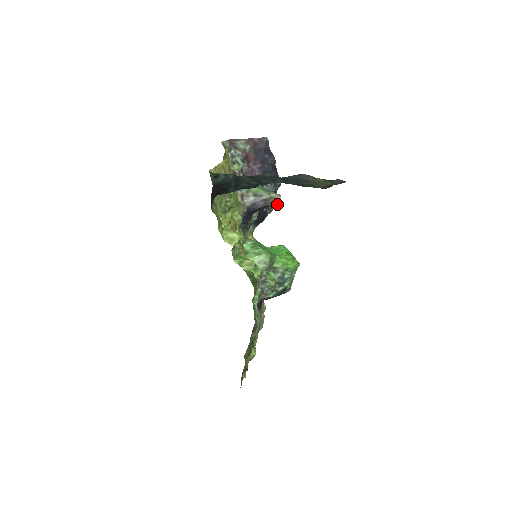
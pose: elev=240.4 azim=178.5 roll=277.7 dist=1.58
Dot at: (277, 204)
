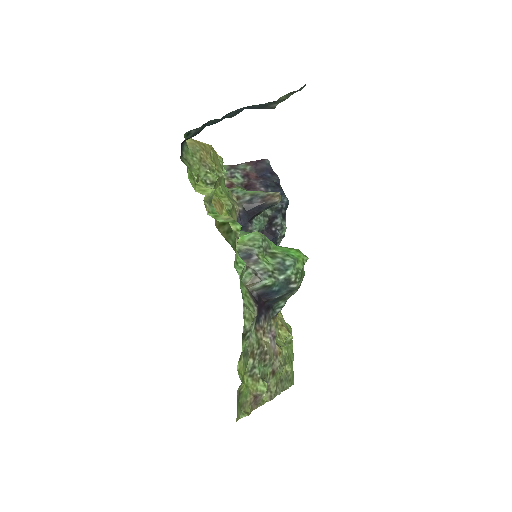
Dot at: (276, 200)
